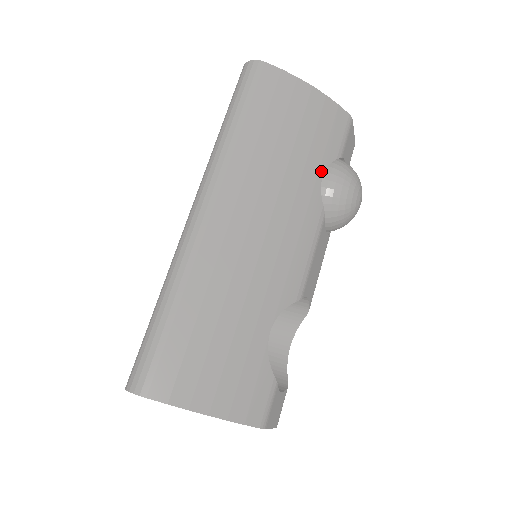
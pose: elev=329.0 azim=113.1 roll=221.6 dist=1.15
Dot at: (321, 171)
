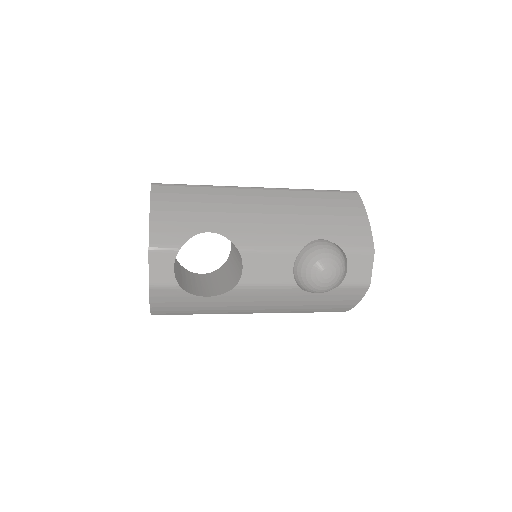
Dot at: (324, 237)
